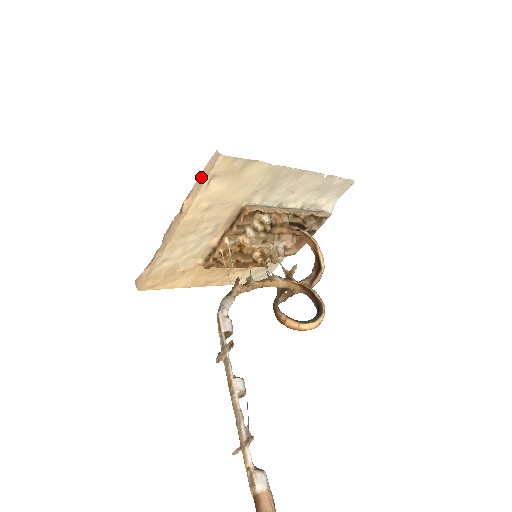
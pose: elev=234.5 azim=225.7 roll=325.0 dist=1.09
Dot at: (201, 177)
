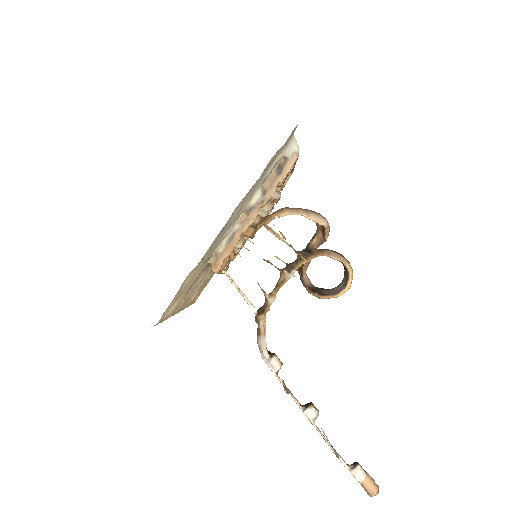
Dot at: occluded
